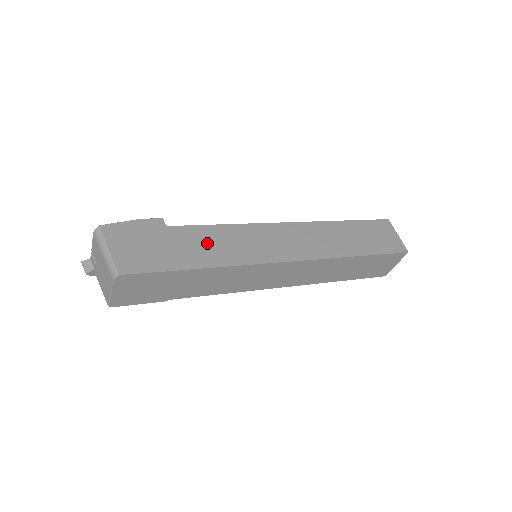
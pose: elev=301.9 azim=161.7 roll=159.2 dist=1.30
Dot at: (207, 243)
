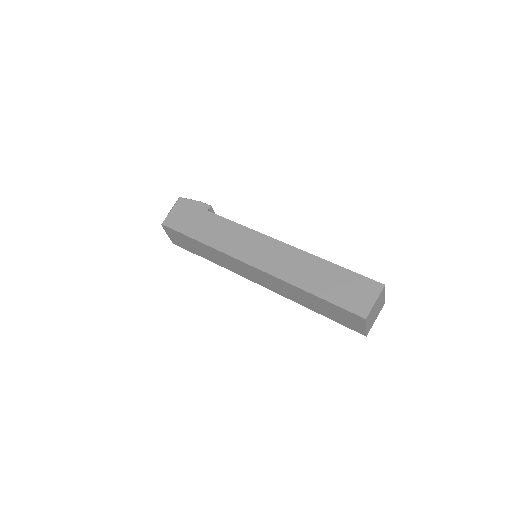
Dot at: (217, 230)
